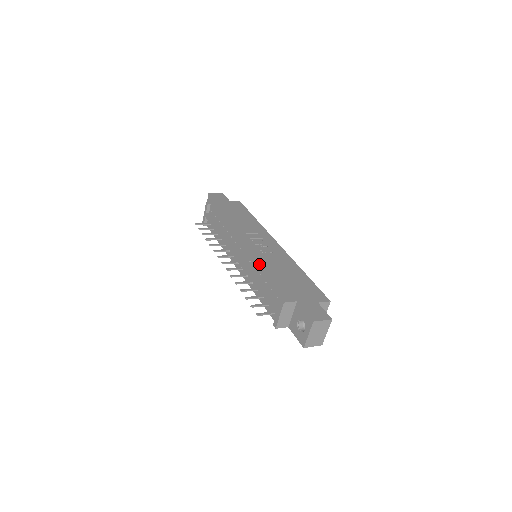
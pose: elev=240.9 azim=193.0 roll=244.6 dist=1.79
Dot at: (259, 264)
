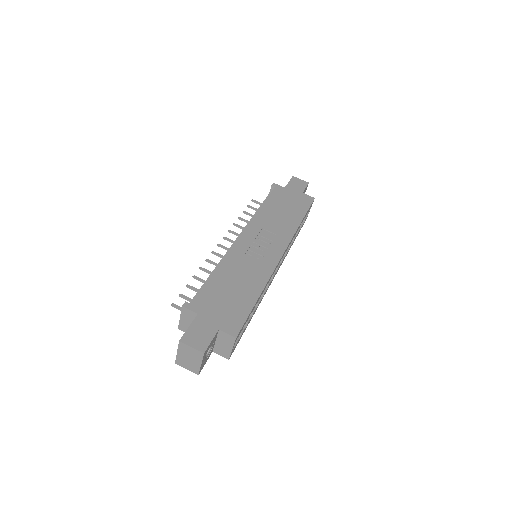
Dot at: (223, 260)
